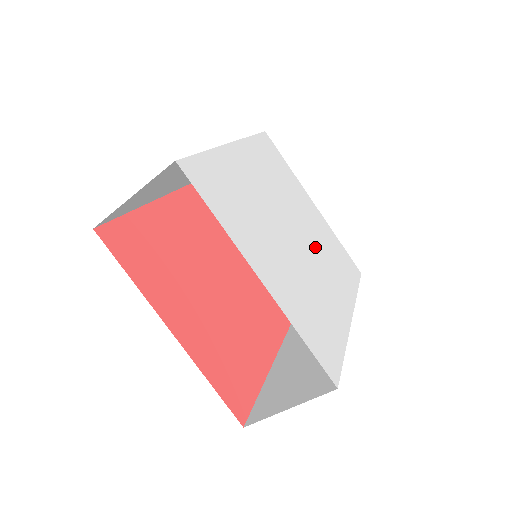
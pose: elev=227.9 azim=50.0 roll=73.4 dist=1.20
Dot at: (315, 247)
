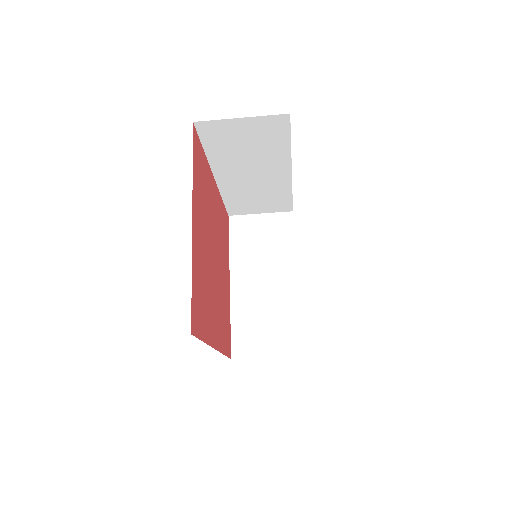
Dot at: occluded
